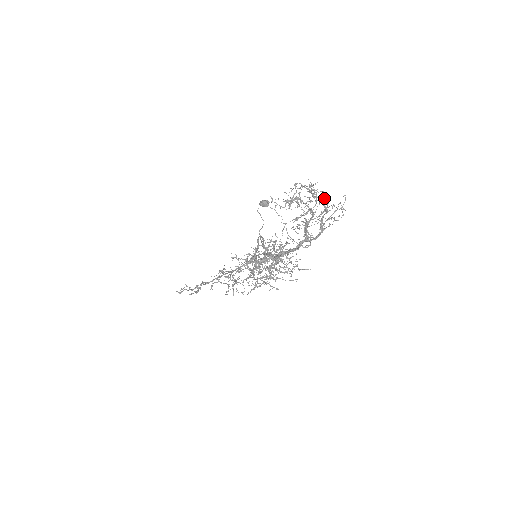
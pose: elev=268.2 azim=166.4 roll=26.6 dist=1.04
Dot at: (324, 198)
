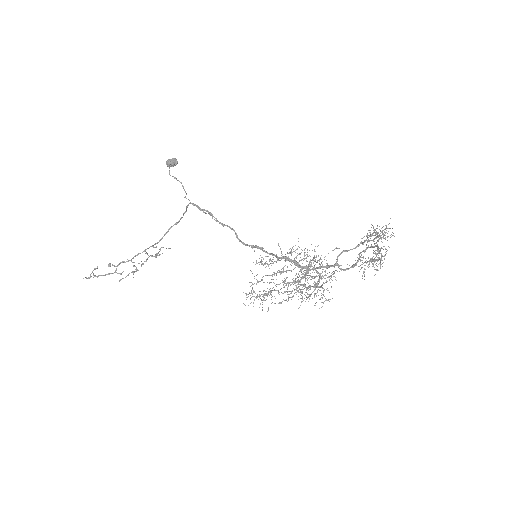
Dot at: (385, 233)
